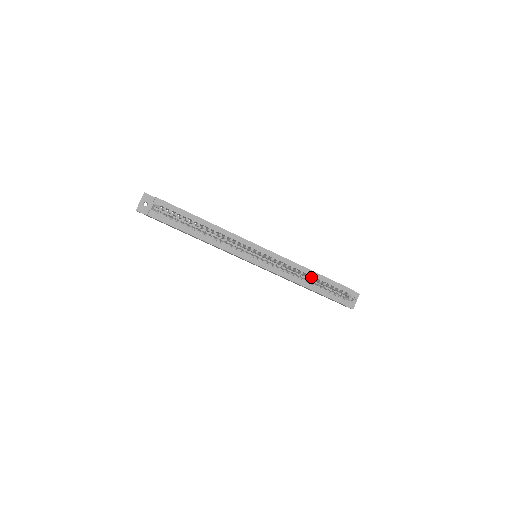
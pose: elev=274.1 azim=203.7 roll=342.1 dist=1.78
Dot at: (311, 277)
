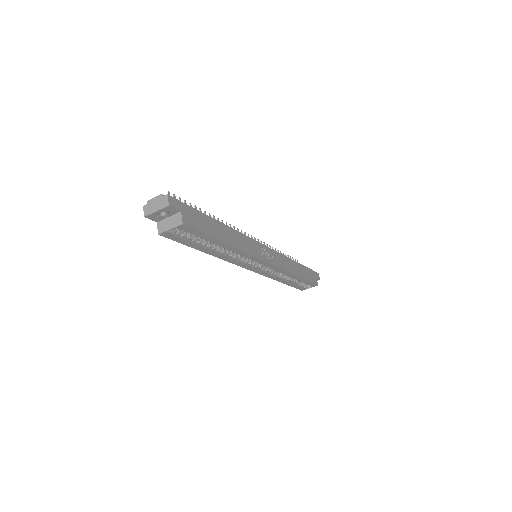
Dot at: (292, 277)
